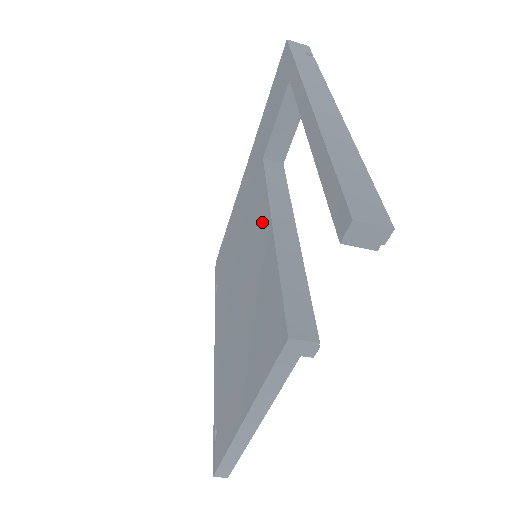
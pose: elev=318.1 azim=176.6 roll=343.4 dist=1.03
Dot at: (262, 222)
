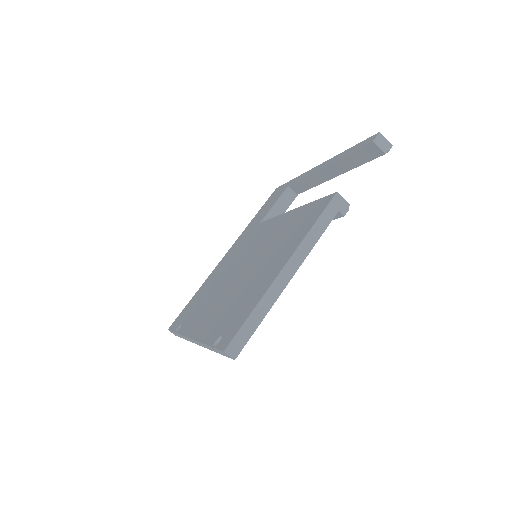
Dot at: (273, 225)
